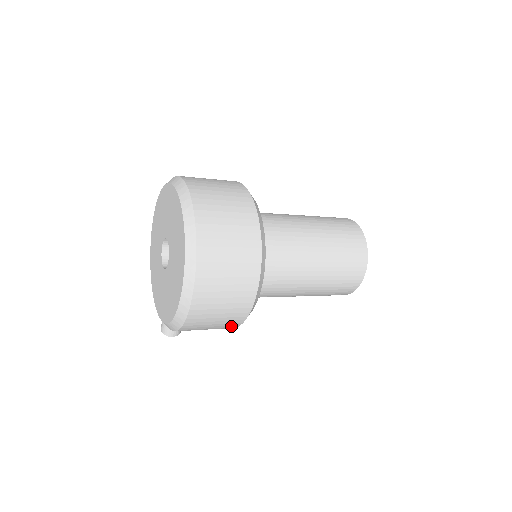
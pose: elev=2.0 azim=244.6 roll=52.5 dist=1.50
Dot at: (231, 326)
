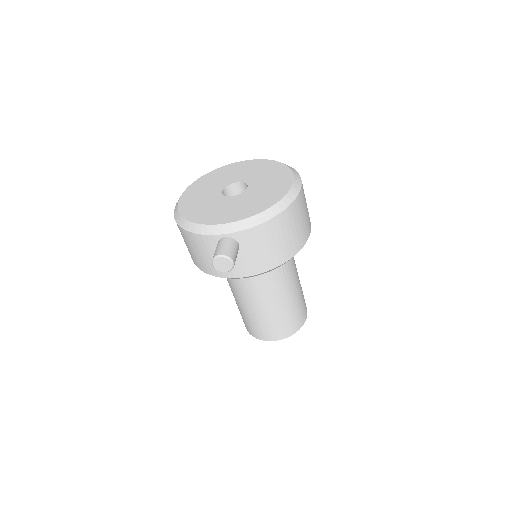
Dot at: (297, 246)
